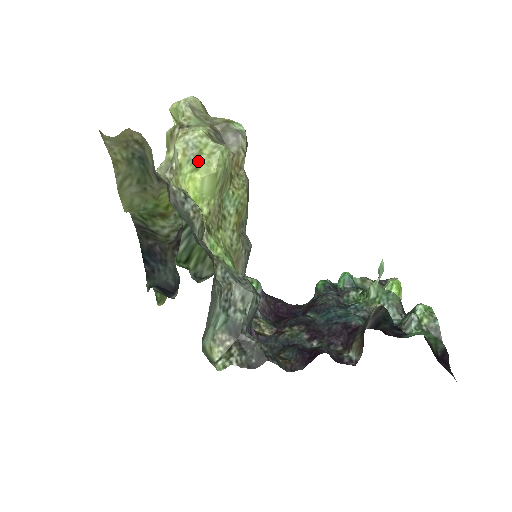
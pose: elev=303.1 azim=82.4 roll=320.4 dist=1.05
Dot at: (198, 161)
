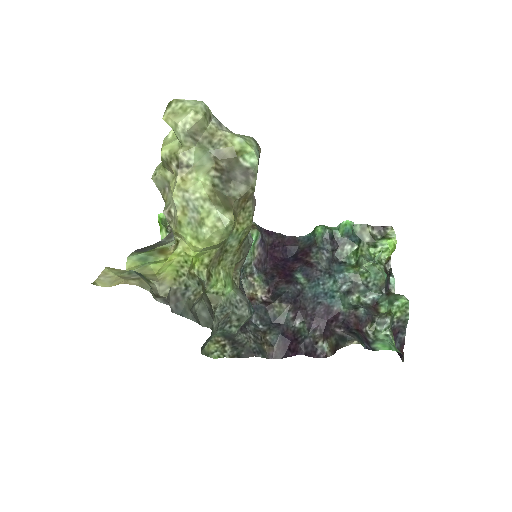
Dot at: (199, 231)
